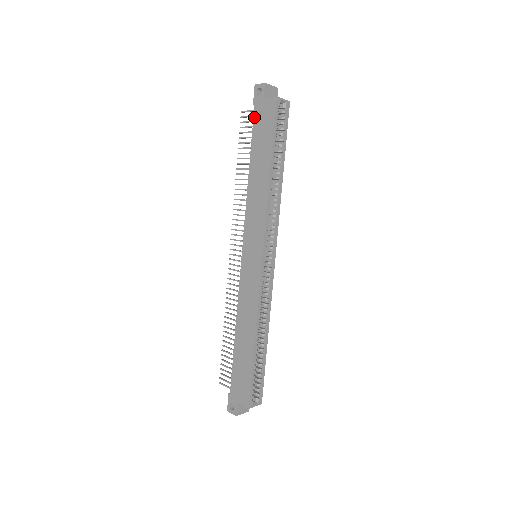
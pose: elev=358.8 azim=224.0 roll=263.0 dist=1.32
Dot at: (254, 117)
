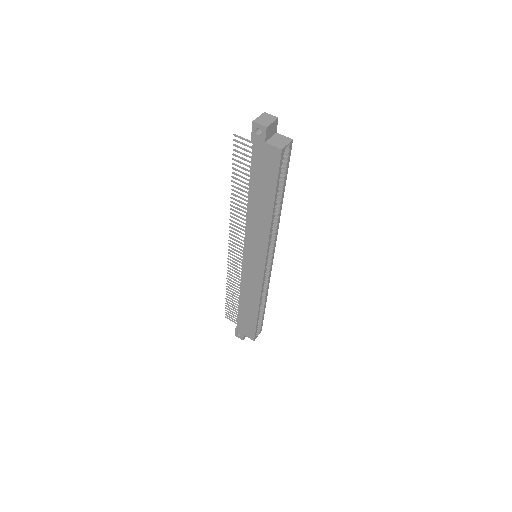
Dot at: (253, 154)
